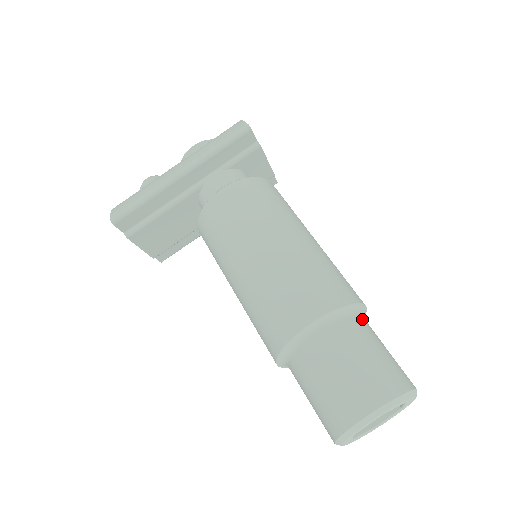
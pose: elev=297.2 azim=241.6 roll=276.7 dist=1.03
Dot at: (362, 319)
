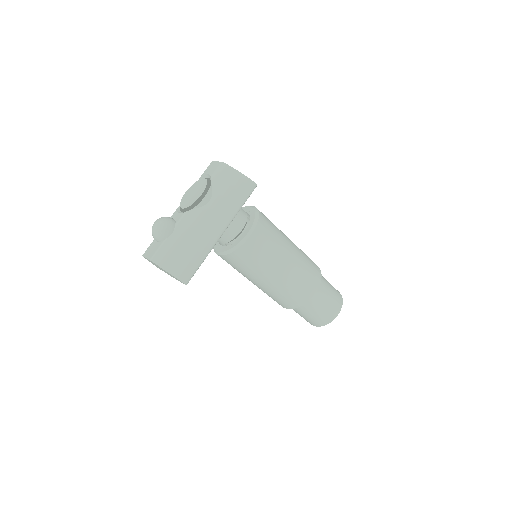
Dot at: occluded
